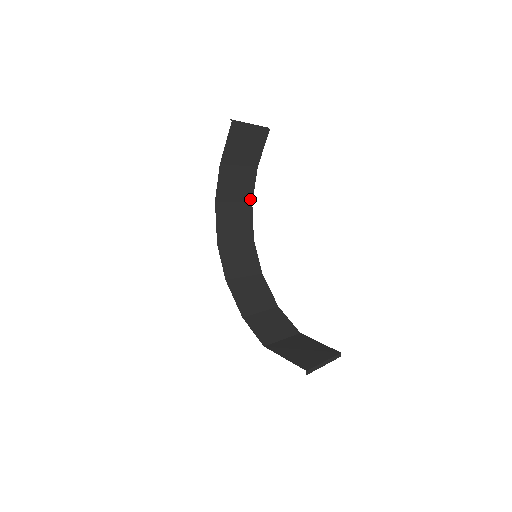
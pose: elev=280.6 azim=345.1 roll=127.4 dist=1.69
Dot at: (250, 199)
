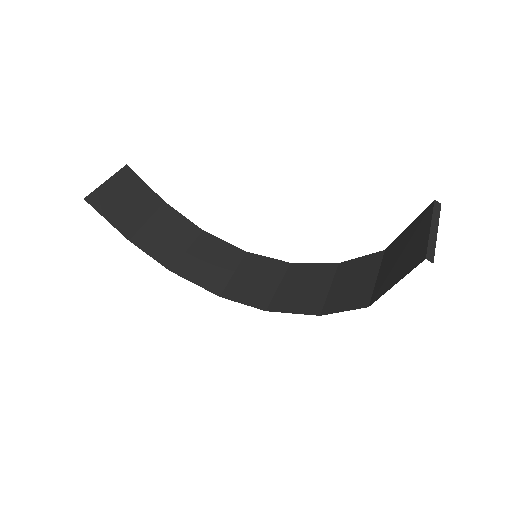
Dot at: (197, 231)
